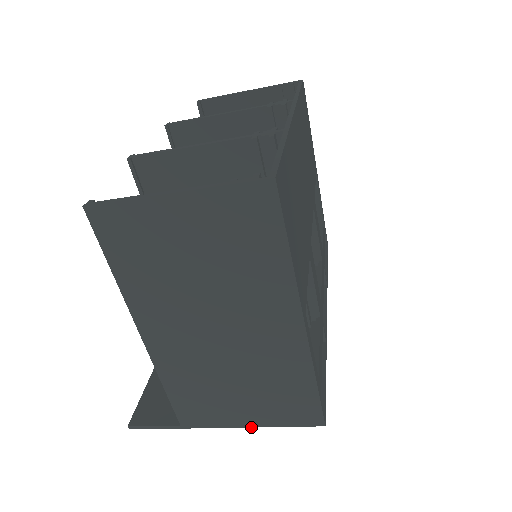
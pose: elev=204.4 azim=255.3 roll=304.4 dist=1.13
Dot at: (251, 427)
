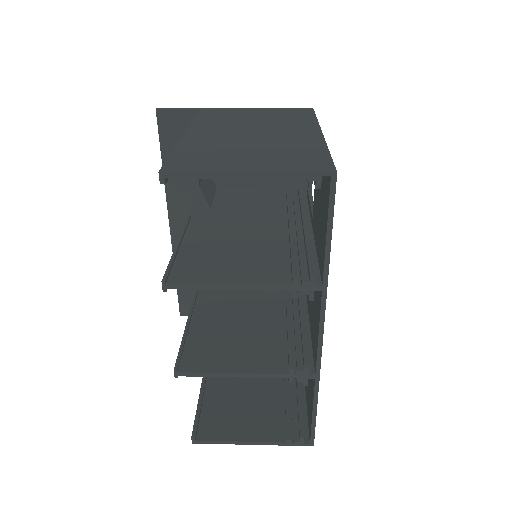
Dot at: occluded
